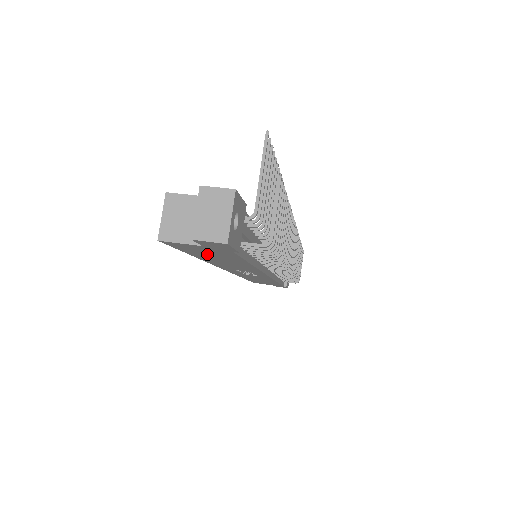
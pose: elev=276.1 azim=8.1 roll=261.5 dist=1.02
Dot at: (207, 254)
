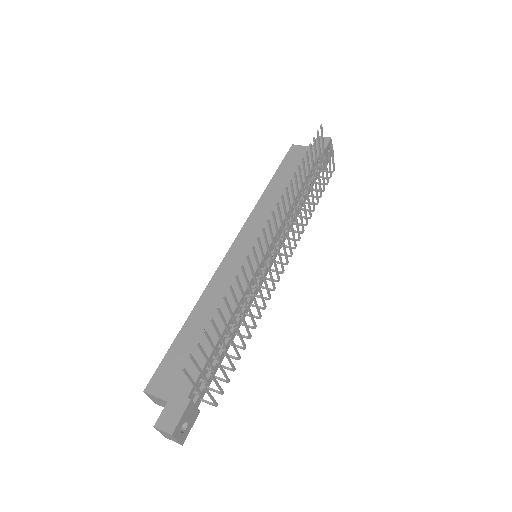
Dot at: occluded
